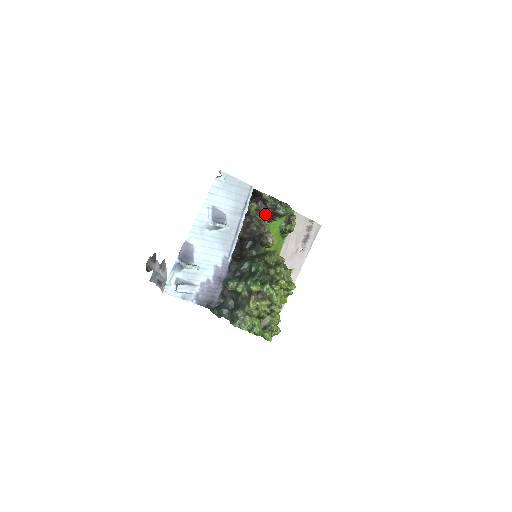
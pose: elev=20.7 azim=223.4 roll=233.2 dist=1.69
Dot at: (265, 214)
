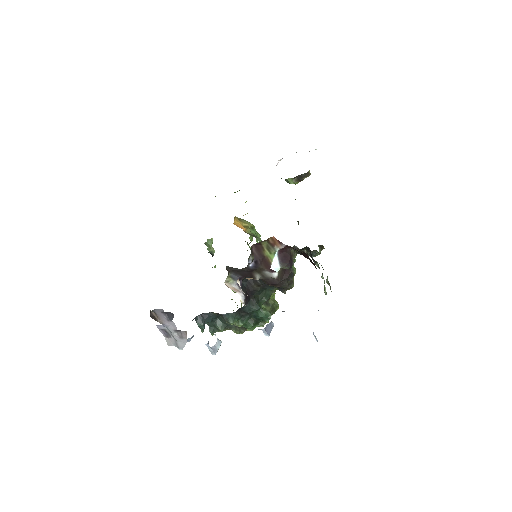
Dot at: occluded
